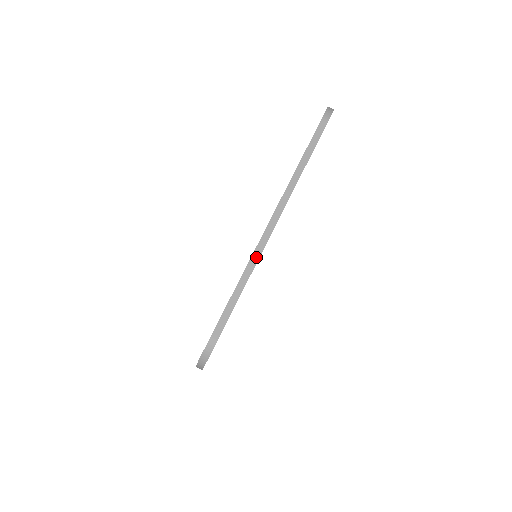
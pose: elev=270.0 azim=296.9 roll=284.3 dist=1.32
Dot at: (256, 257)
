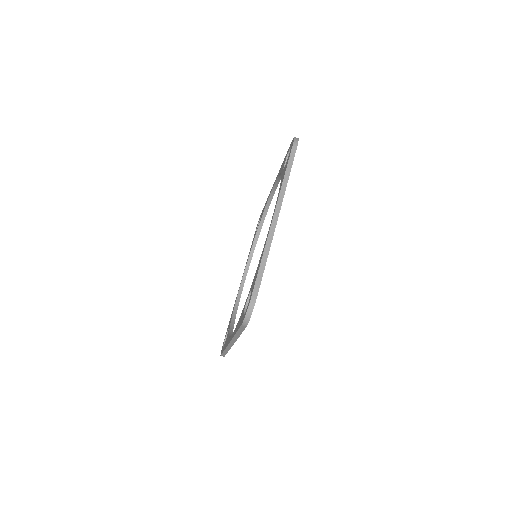
Dot at: (270, 241)
